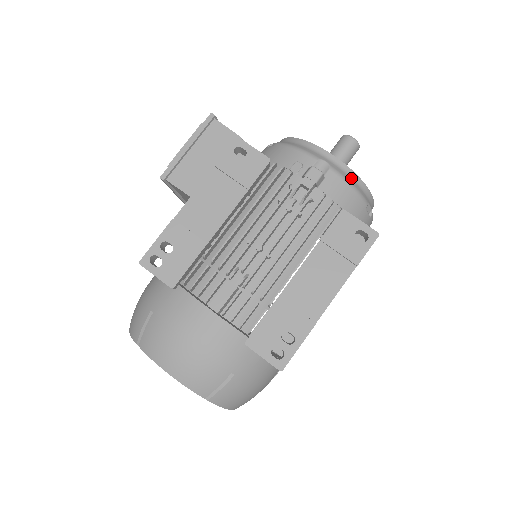
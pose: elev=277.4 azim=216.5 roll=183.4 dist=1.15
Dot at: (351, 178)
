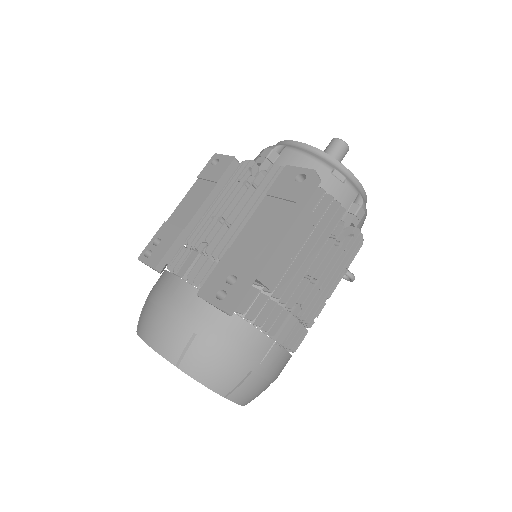
Dot at: (310, 151)
